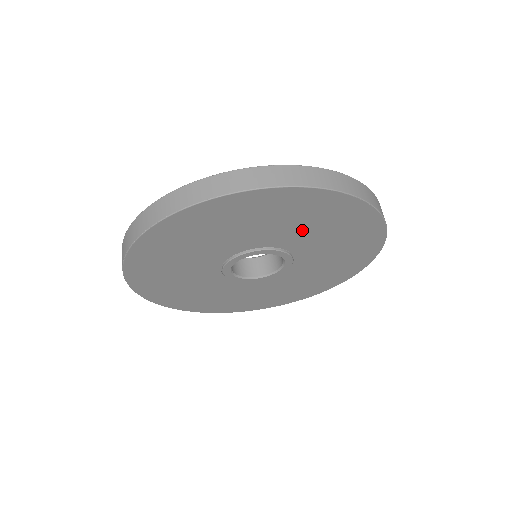
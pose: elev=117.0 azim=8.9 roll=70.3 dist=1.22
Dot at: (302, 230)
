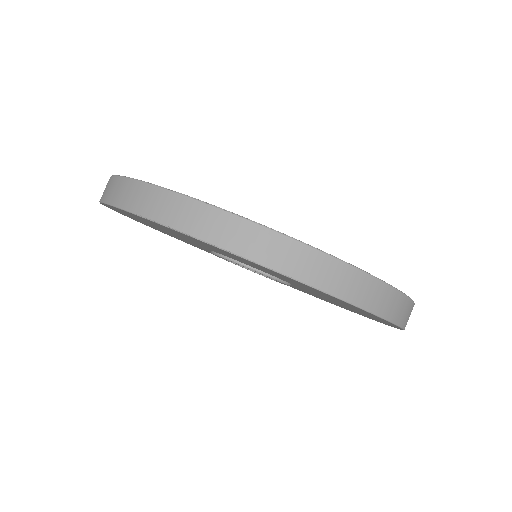
Dot at: (329, 299)
